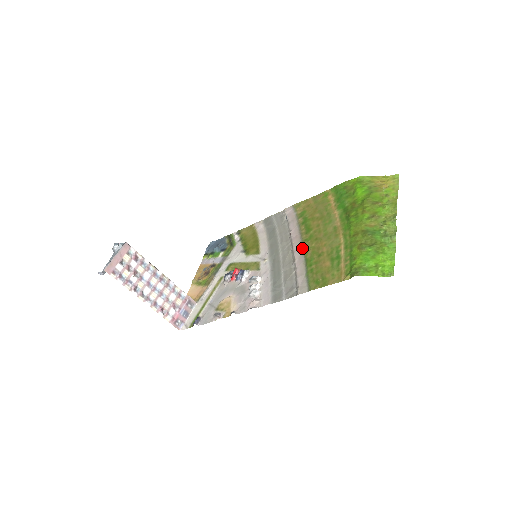
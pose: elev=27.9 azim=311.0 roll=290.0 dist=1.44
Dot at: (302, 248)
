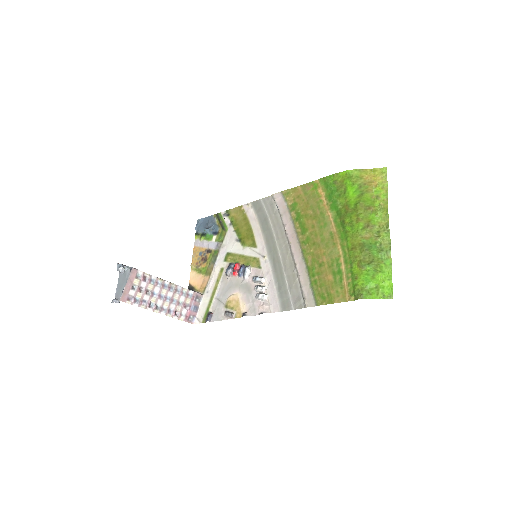
Dot at: (301, 252)
